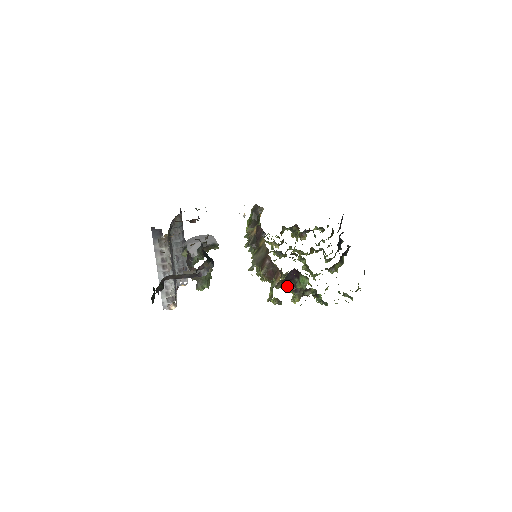
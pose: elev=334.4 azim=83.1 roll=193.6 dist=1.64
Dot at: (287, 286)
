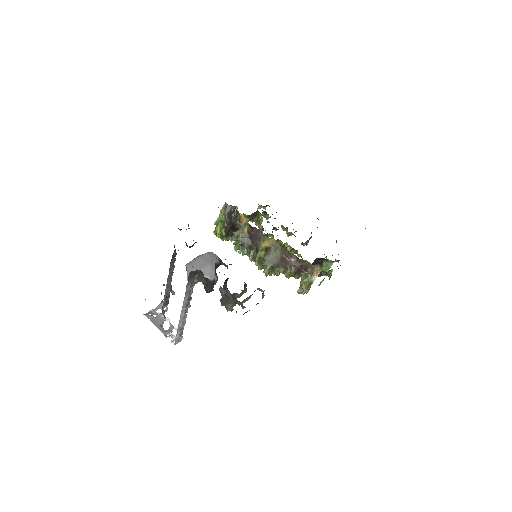
Dot at: occluded
